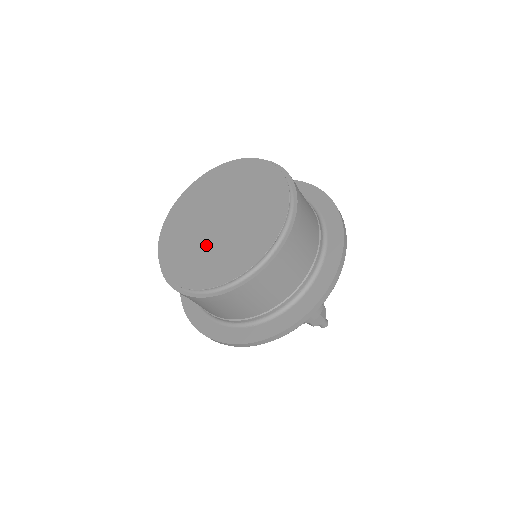
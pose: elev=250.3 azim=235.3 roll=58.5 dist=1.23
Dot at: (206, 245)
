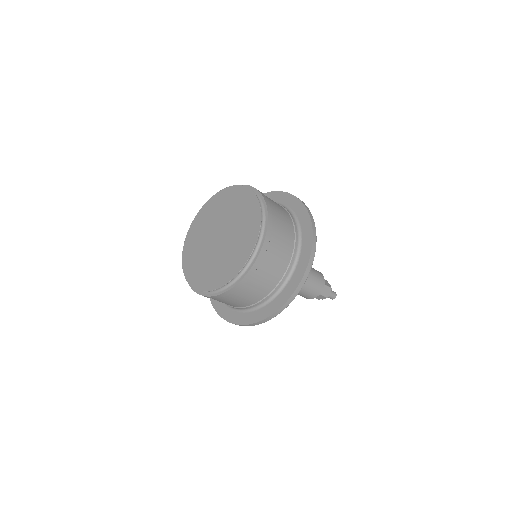
Dot at: (206, 254)
